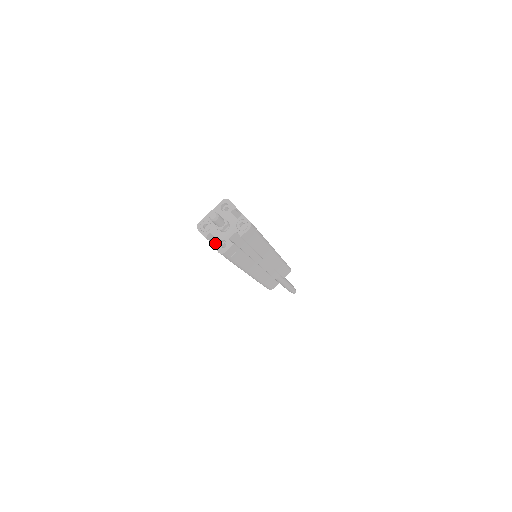
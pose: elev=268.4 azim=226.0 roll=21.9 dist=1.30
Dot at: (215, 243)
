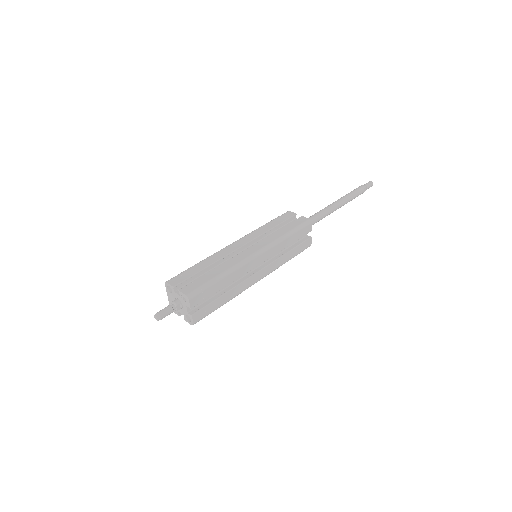
Dot at: (185, 319)
